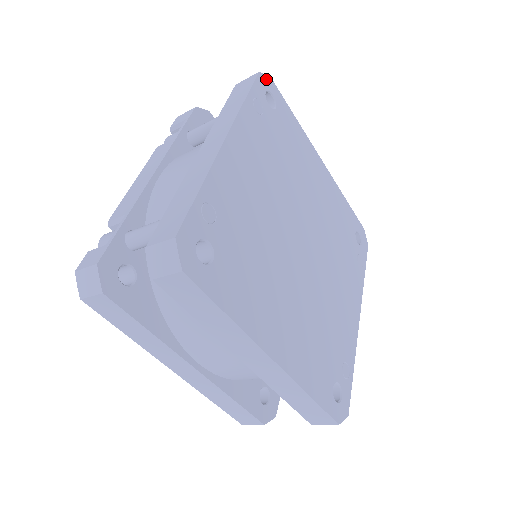
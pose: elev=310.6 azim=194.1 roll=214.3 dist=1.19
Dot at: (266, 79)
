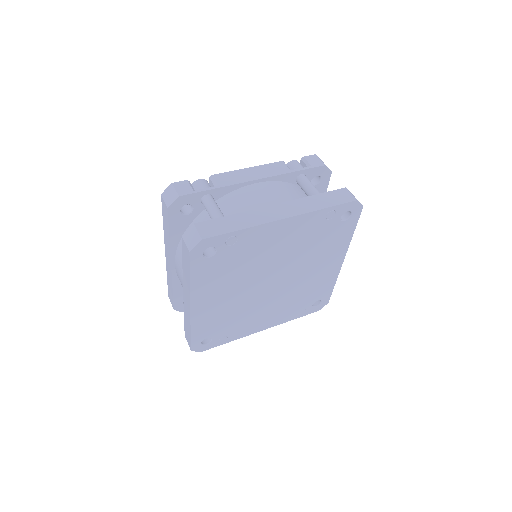
Dot at: (358, 205)
